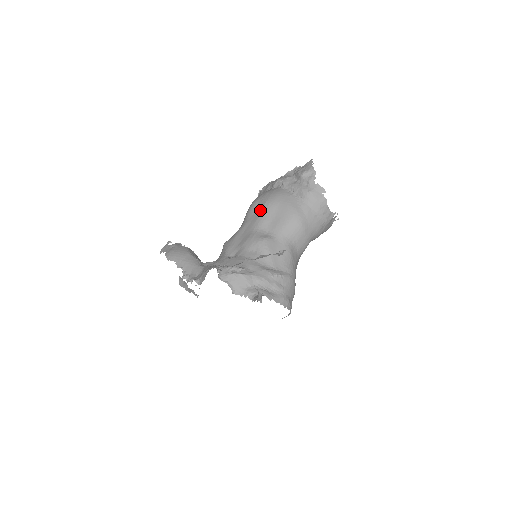
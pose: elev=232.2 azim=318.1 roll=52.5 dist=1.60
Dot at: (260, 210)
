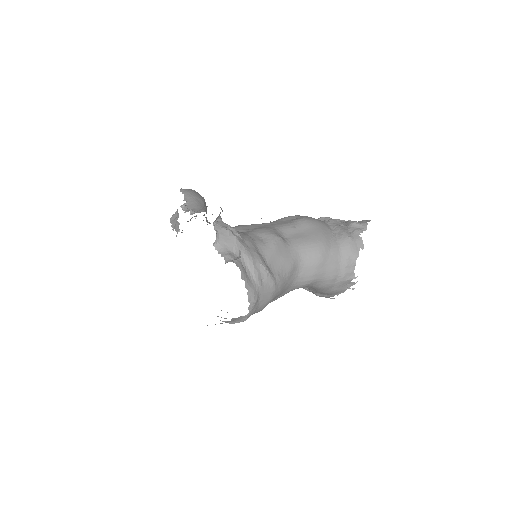
Dot at: (293, 220)
